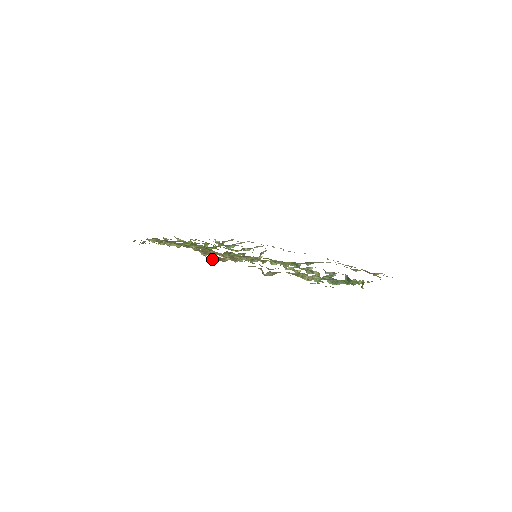
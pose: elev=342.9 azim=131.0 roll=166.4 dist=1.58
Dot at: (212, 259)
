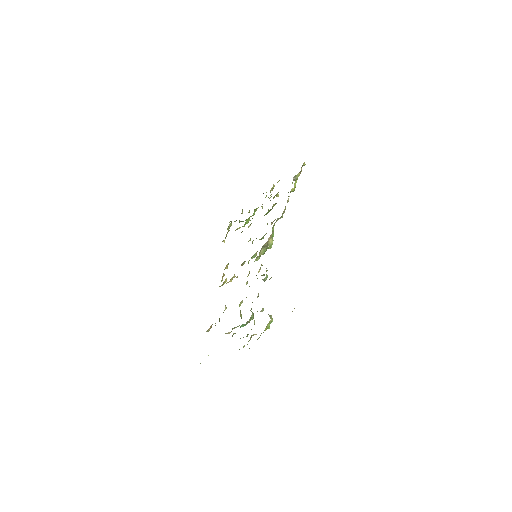
Dot at: (221, 281)
